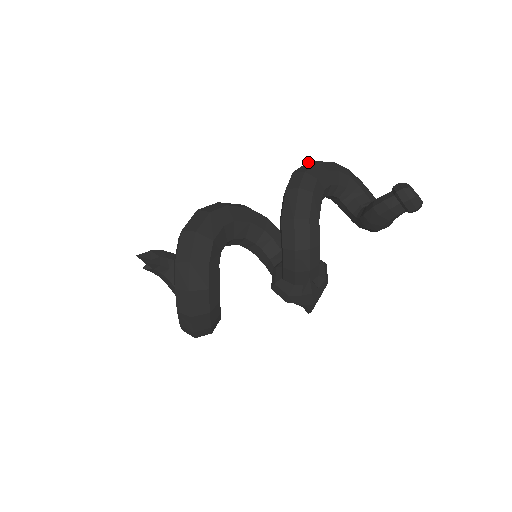
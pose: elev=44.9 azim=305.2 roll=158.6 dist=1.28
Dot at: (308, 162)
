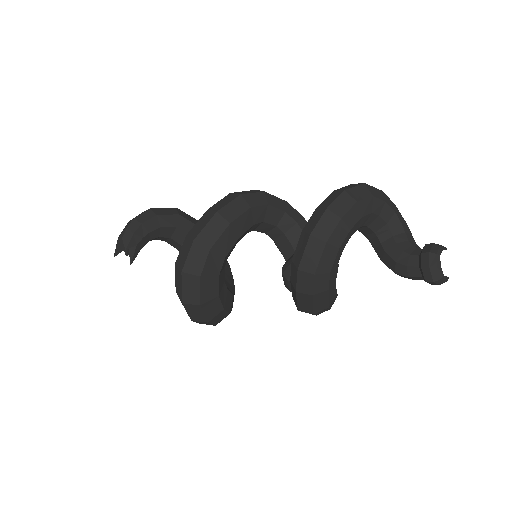
Dot at: (310, 240)
